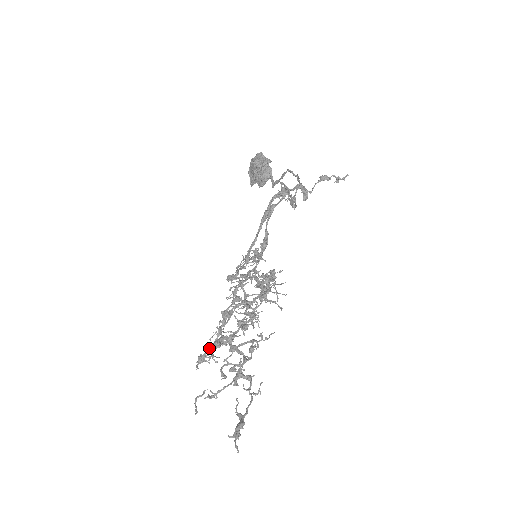
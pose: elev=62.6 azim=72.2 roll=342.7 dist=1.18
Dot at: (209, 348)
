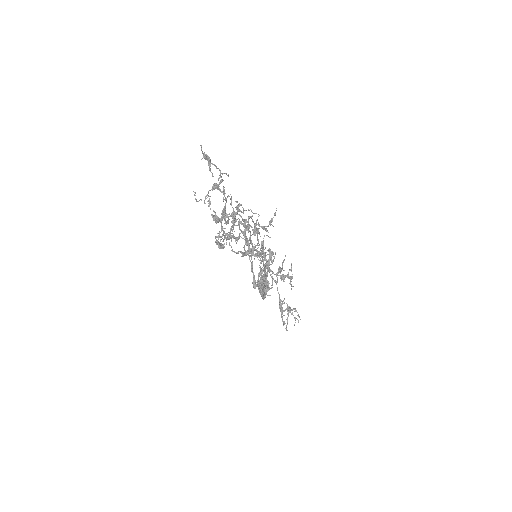
Dot at: (220, 237)
